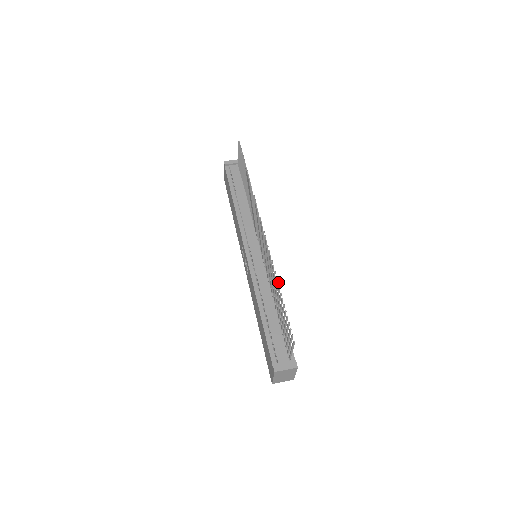
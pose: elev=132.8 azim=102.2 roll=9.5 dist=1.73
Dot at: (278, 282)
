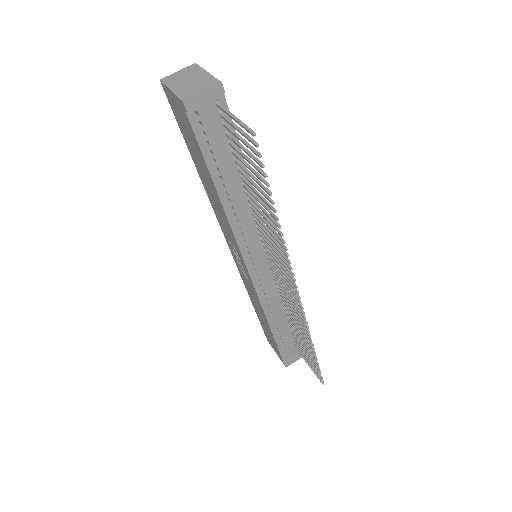
Dot at: (314, 349)
